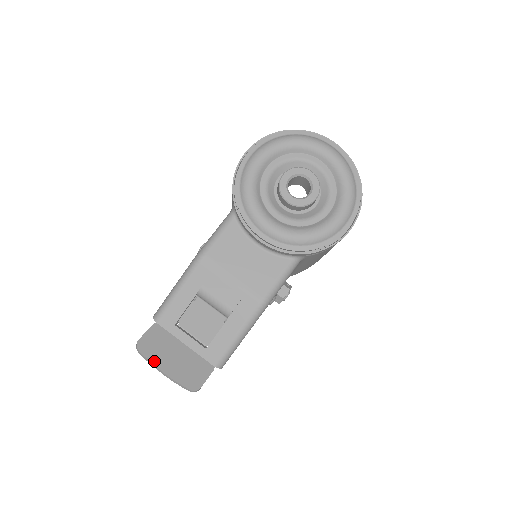
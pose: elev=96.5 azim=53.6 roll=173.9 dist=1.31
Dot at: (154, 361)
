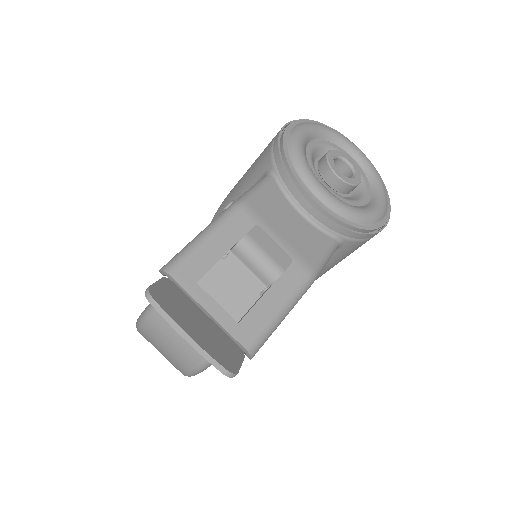
Dot at: (175, 318)
